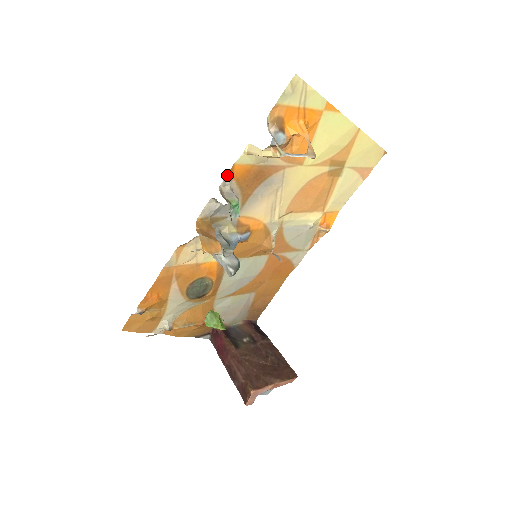
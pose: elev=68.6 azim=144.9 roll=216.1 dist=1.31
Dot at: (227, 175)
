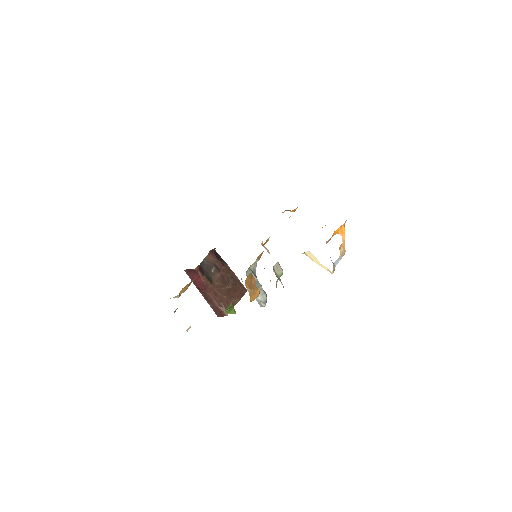
Dot at: occluded
